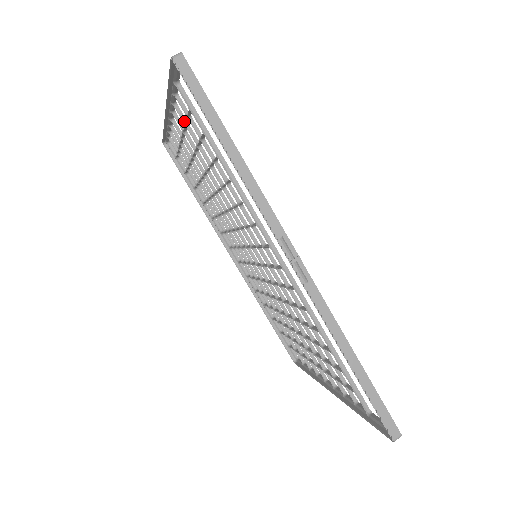
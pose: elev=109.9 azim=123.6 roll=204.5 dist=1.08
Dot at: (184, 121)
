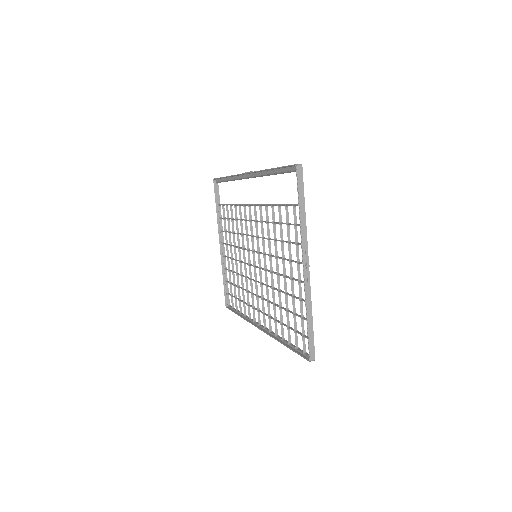
Dot at: (225, 231)
